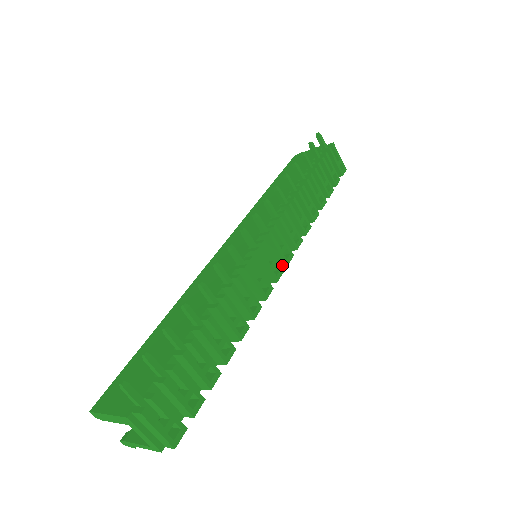
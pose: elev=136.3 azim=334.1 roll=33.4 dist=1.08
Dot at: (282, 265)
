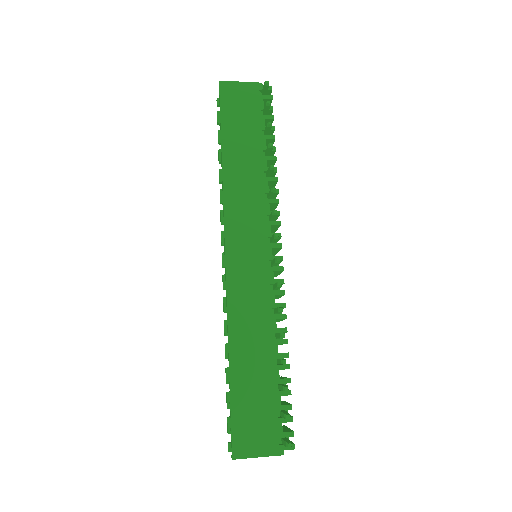
Dot at: occluded
